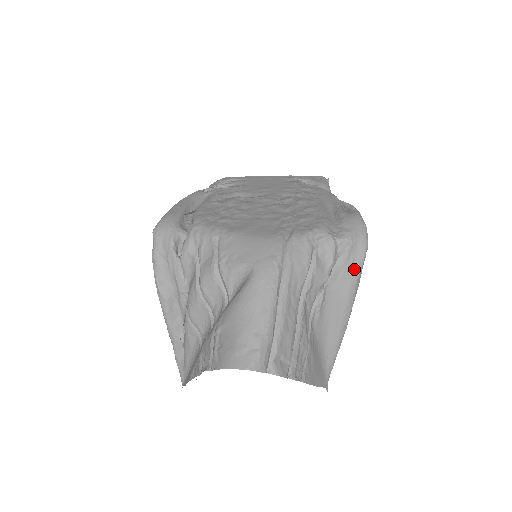
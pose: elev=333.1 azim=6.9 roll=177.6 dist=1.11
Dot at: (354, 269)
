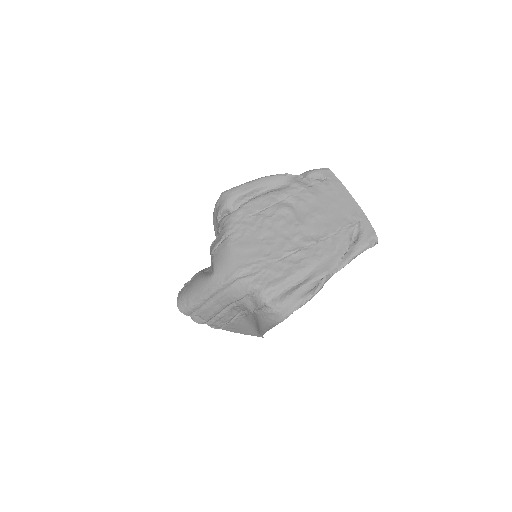
Dot at: (267, 322)
